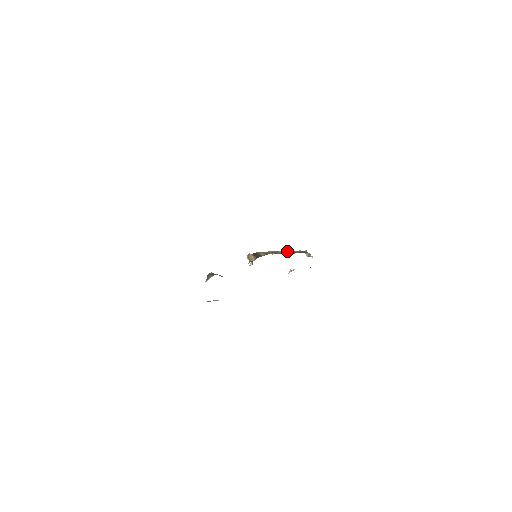
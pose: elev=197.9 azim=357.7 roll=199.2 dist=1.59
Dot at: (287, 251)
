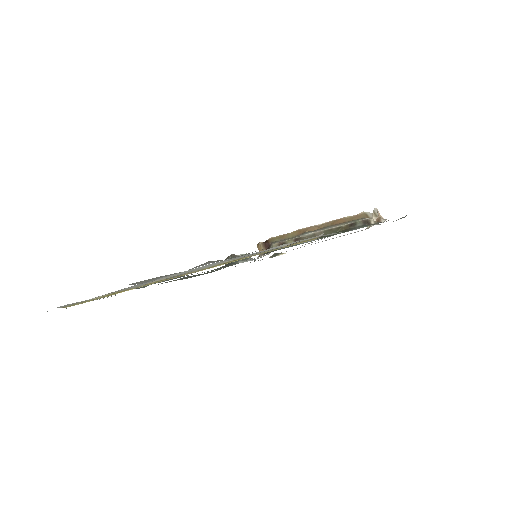
Dot at: (331, 222)
